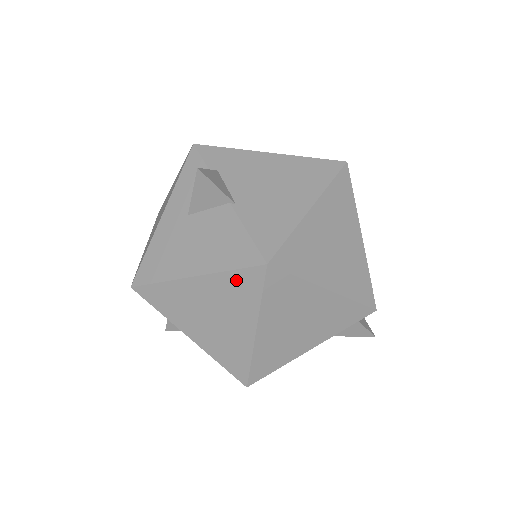
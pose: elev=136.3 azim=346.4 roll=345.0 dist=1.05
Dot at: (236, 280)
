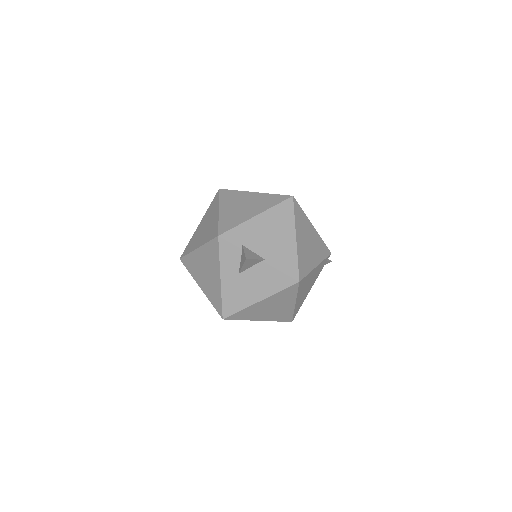
Dot at: (284, 293)
